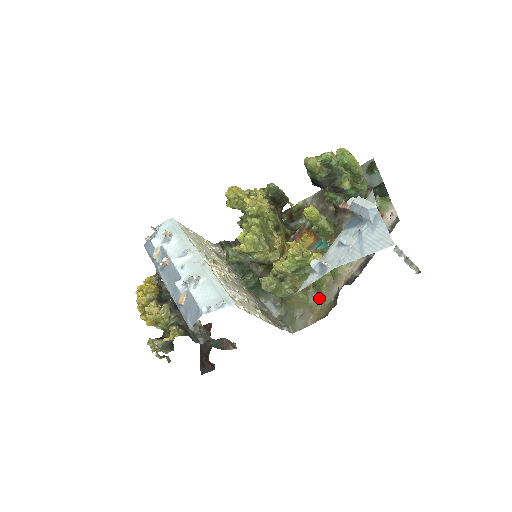
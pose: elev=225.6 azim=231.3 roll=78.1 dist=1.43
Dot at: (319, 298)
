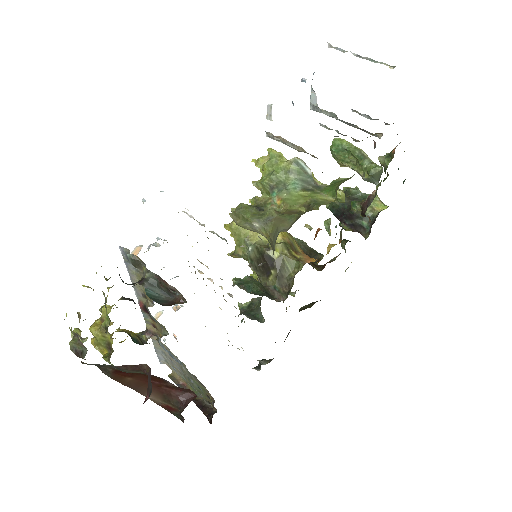
Dot at: occluded
